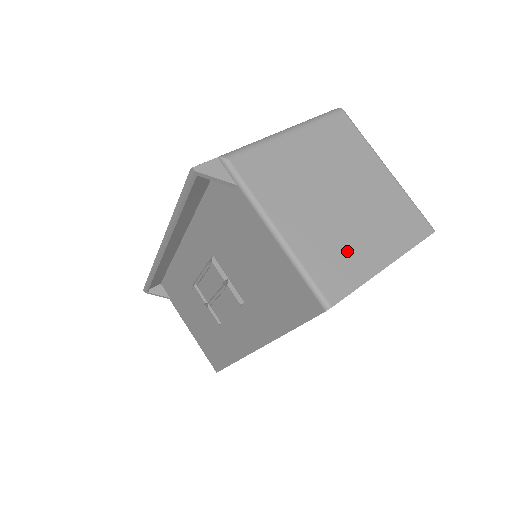
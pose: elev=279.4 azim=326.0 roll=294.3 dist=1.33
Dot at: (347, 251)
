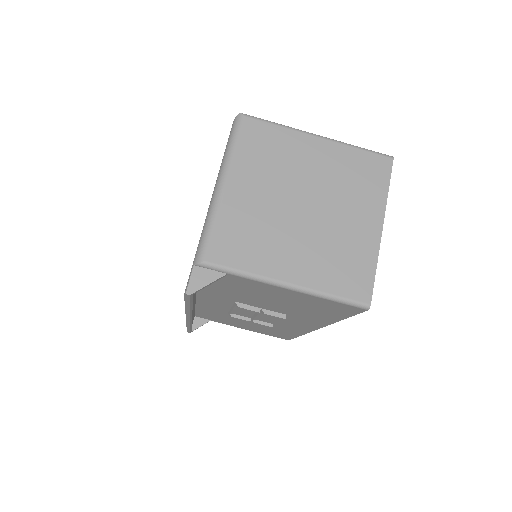
Dot at: (346, 247)
